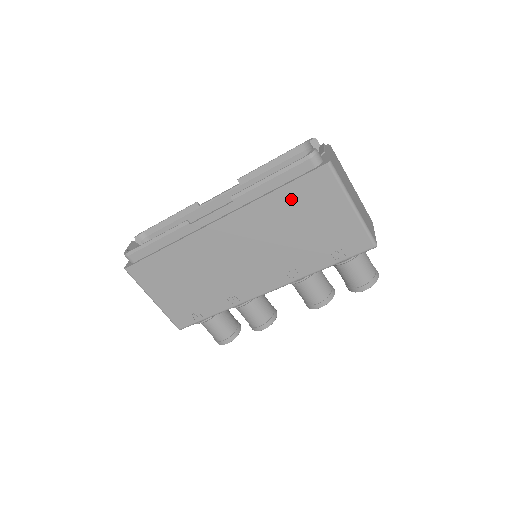
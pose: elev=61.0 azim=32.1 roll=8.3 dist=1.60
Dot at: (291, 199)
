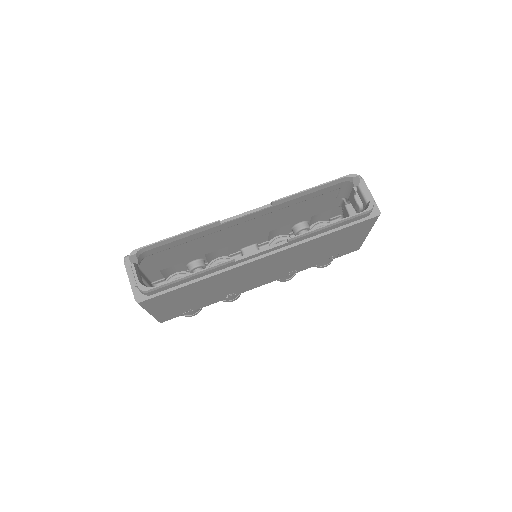
Dot at: (334, 236)
